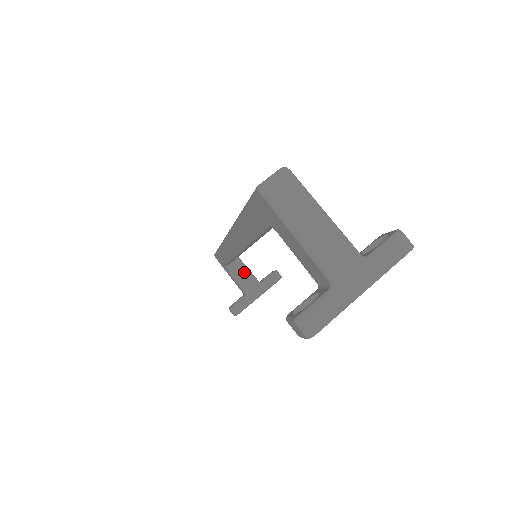
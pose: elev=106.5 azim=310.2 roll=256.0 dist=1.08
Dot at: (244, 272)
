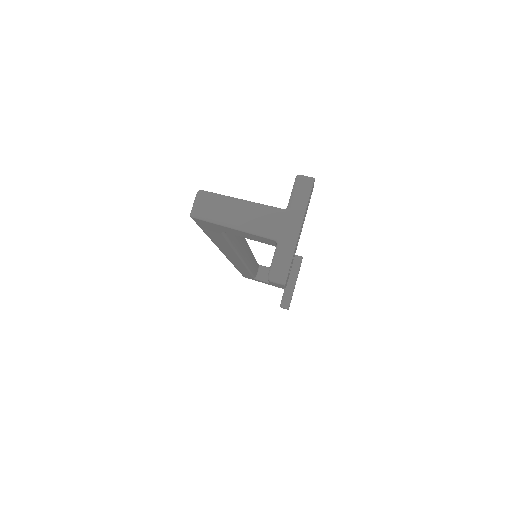
Dot at: occluded
